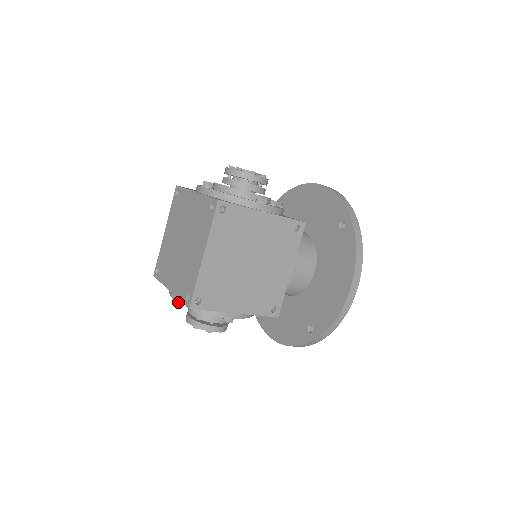
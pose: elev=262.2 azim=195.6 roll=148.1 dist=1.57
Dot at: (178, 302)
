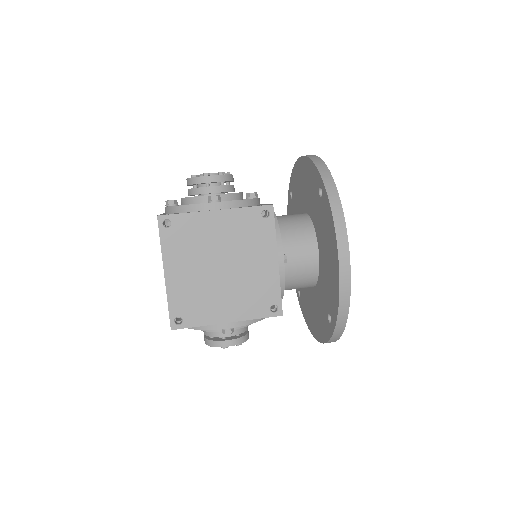
Dot at: occluded
